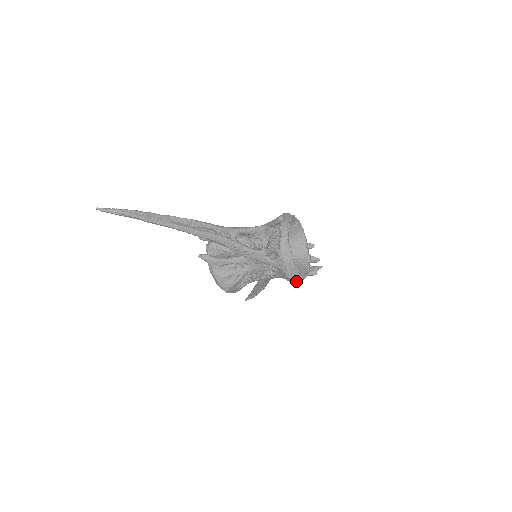
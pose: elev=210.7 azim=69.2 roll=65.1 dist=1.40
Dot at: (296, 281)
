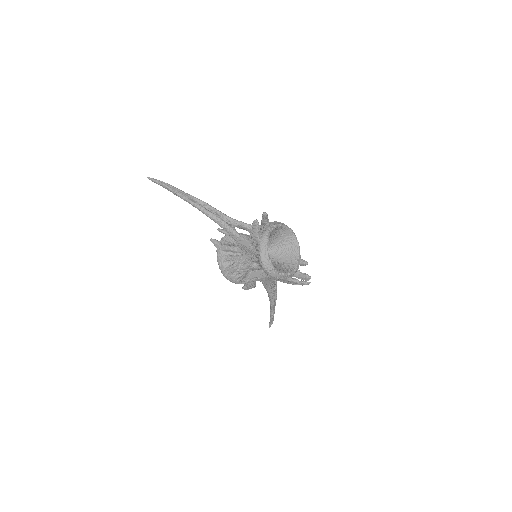
Dot at: (269, 271)
